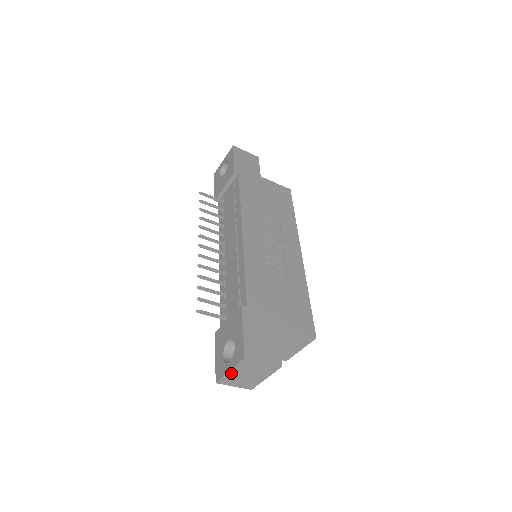
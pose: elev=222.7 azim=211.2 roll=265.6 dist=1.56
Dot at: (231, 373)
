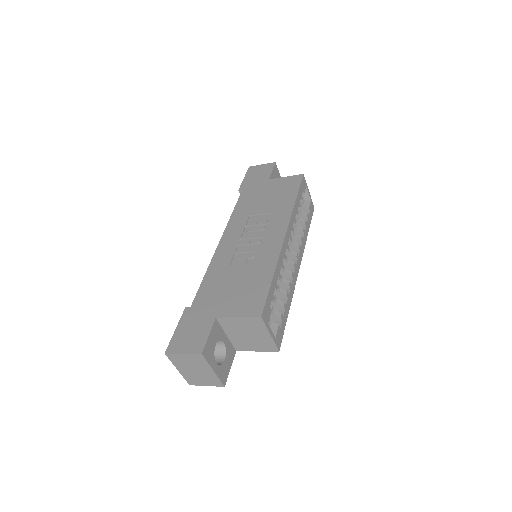
Dot at: (182, 372)
